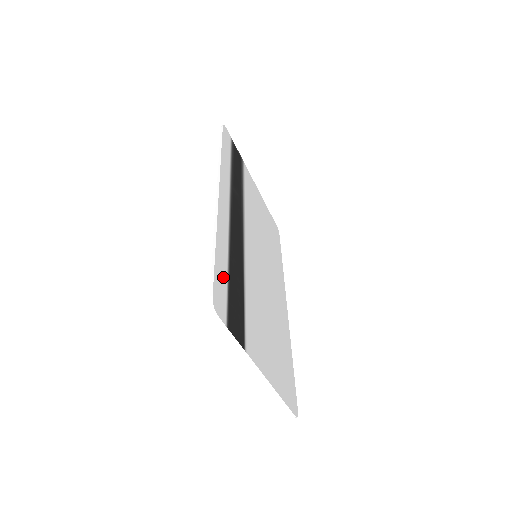
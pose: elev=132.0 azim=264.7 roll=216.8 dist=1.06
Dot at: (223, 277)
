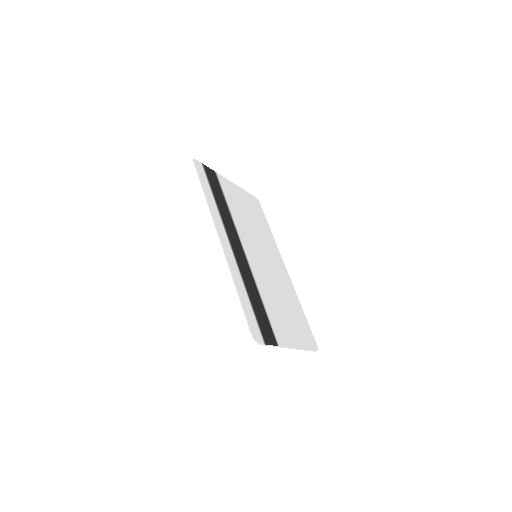
Dot at: (250, 310)
